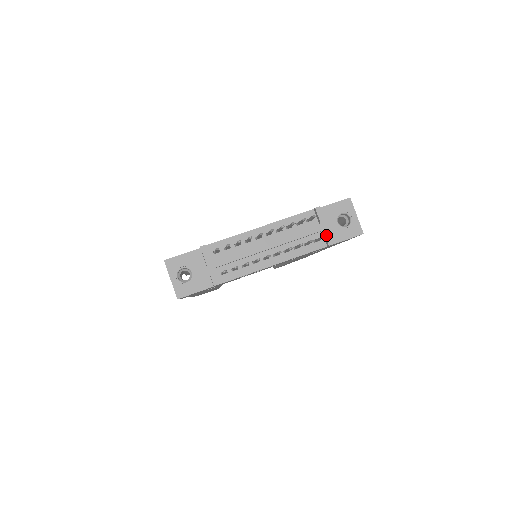
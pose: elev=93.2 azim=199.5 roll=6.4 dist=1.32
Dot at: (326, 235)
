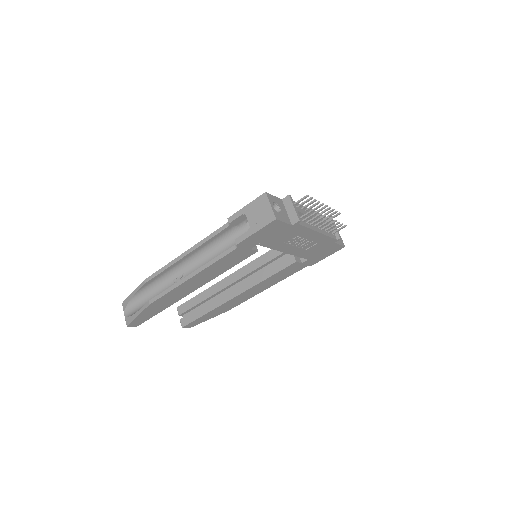
Dot at: (338, 232)
